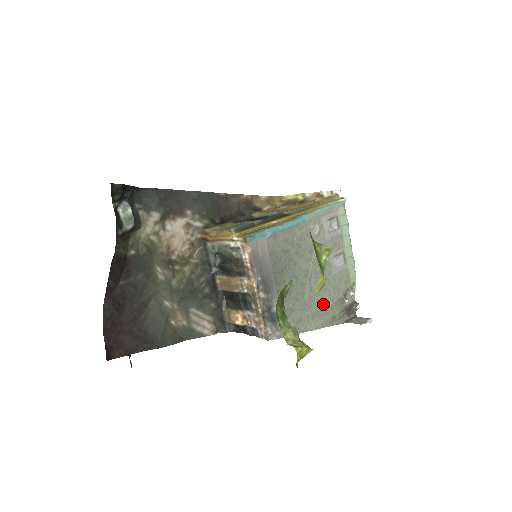
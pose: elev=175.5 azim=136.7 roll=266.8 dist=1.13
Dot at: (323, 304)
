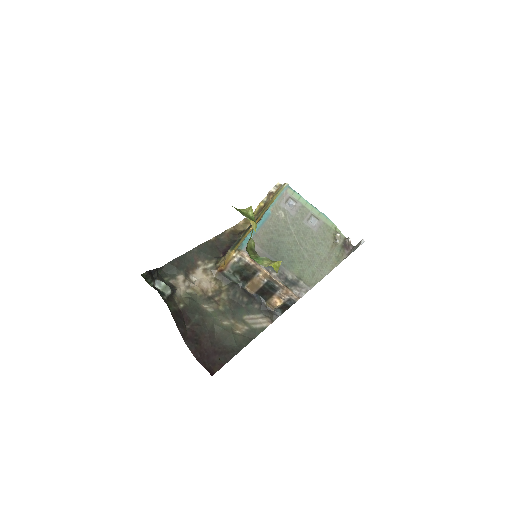
Dot at: (323, 254)
